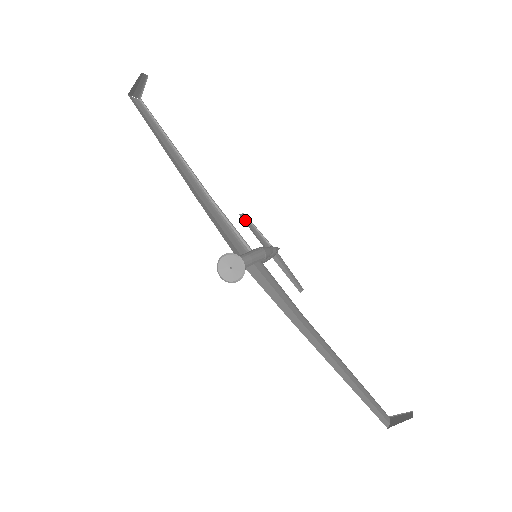
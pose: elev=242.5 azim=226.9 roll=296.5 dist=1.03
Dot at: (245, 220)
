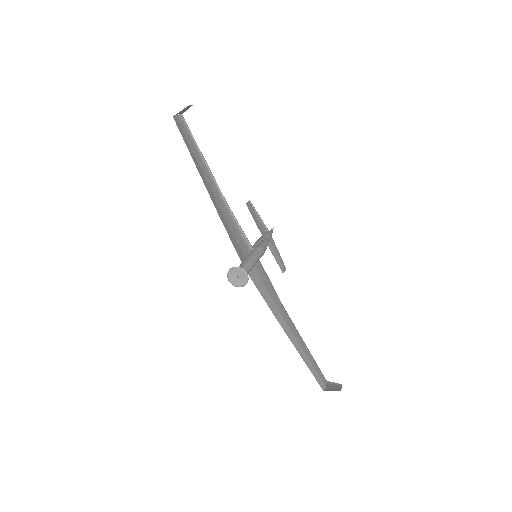
Dot at: (250, 208)
